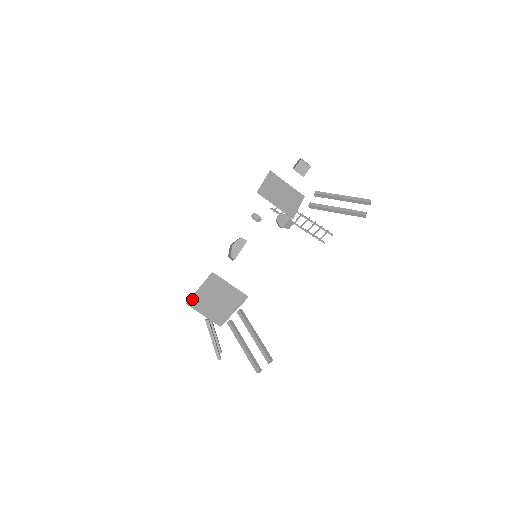
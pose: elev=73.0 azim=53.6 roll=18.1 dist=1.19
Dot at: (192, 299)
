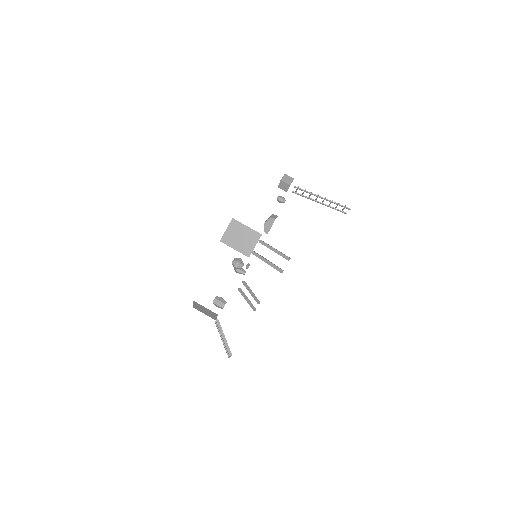
Dot at: (194, 306)
